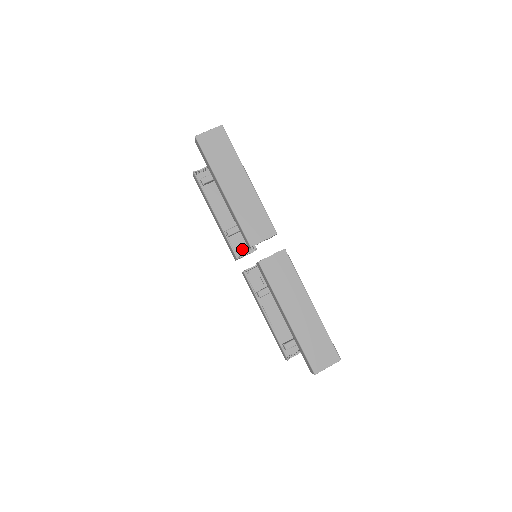
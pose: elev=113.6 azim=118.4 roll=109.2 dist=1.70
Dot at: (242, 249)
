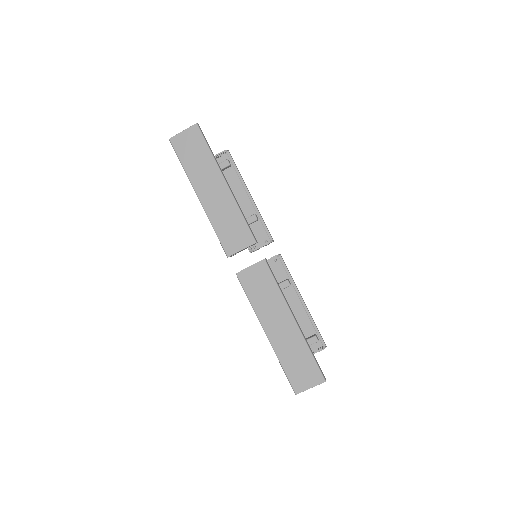
Dot at: (258, 240)
